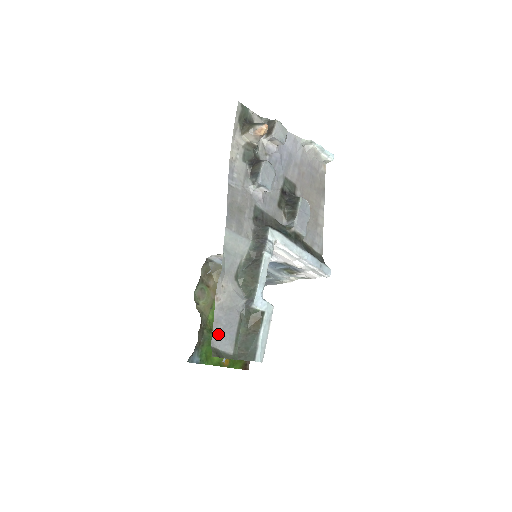
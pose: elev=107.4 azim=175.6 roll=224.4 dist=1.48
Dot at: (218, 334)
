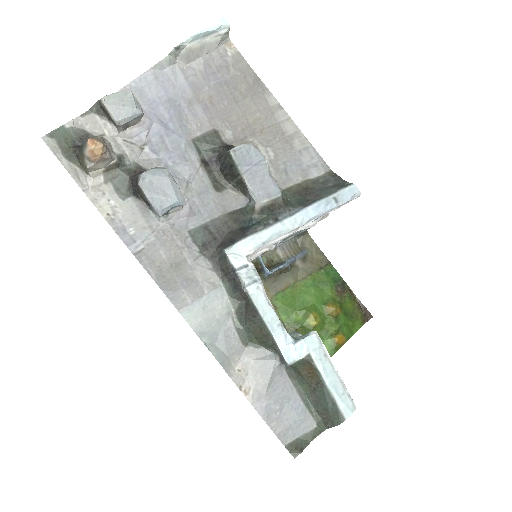
Dot at: (281, 426)
